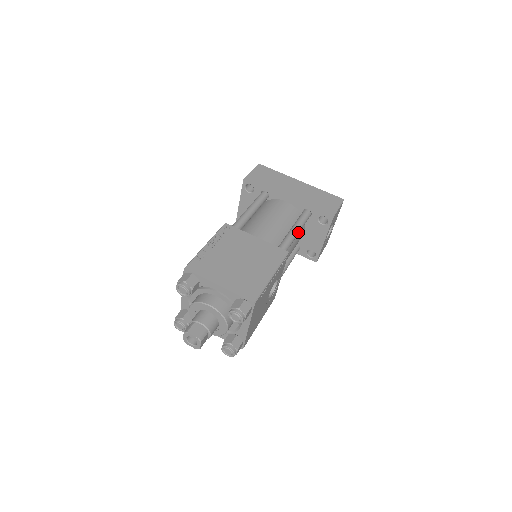
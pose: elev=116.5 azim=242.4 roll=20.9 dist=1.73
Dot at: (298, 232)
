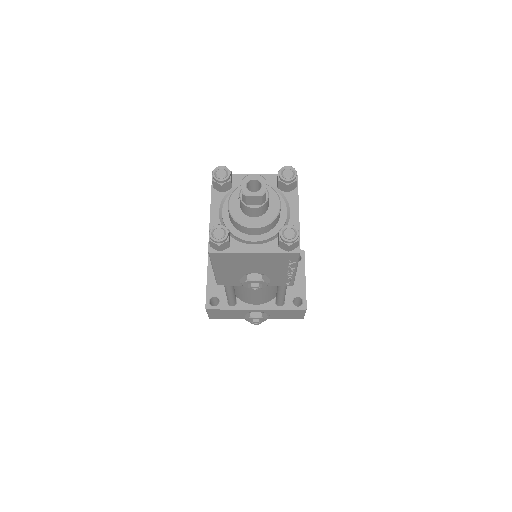
Dot at: occluded
